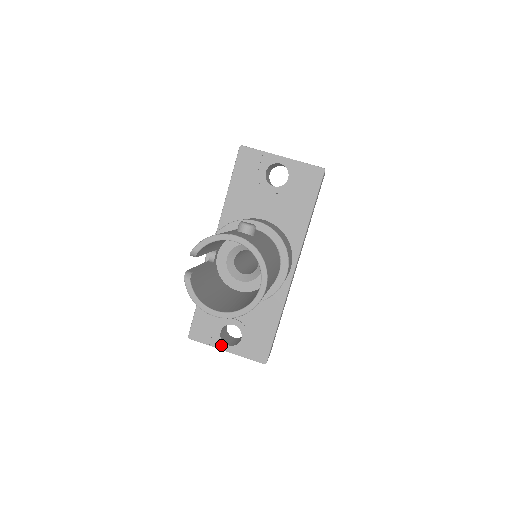
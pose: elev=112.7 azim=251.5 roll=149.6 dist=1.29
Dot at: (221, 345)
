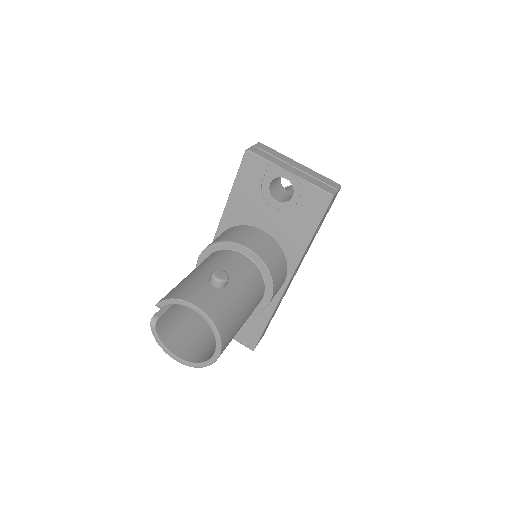
Dot at: occluded
